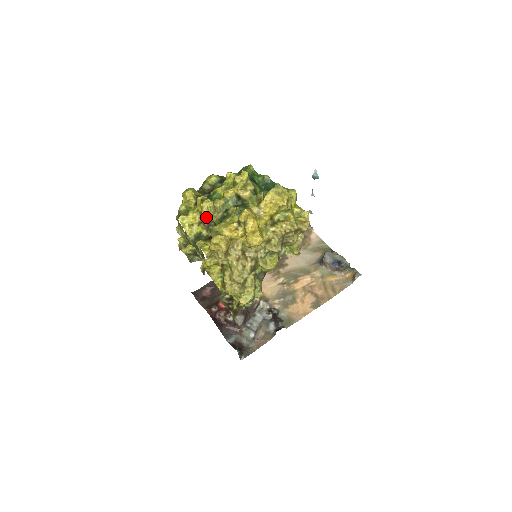
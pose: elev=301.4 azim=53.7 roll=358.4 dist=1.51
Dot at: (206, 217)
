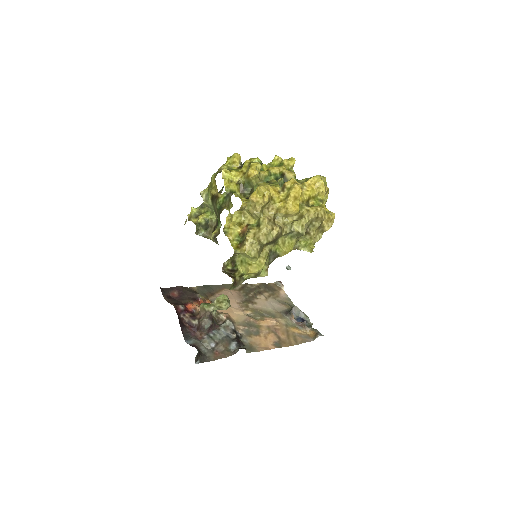
Dot at: (250, 177)
